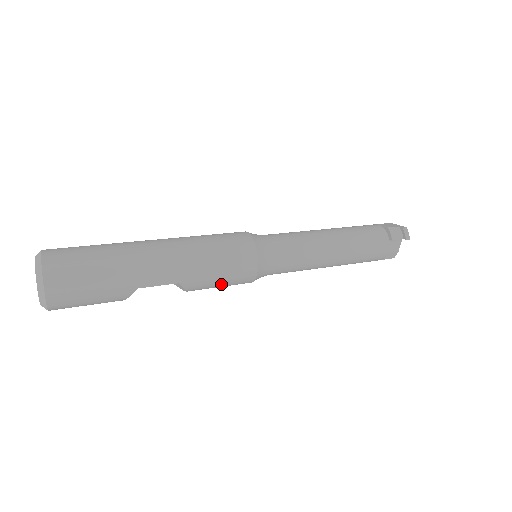
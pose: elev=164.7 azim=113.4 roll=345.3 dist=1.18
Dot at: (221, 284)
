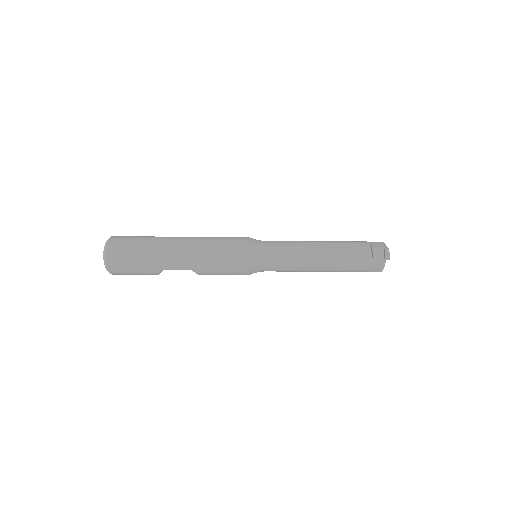
Dot at: (223, 274)
